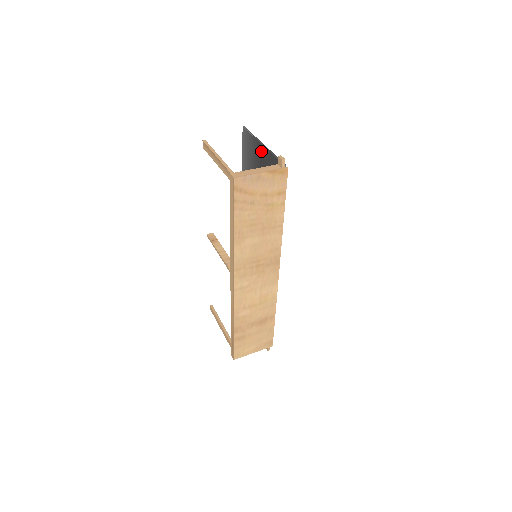
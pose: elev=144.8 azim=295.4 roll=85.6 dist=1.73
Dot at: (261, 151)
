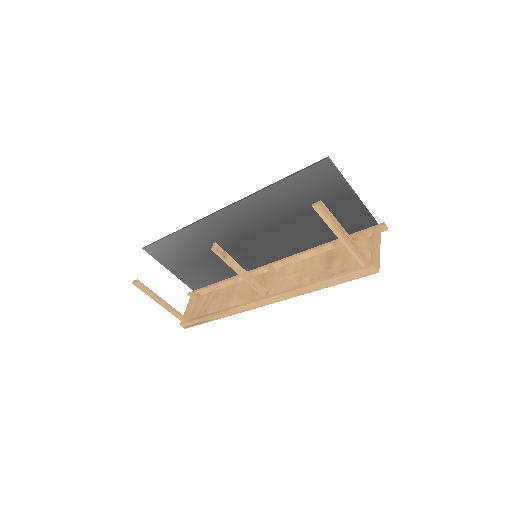
Dot at: (349, 198)
